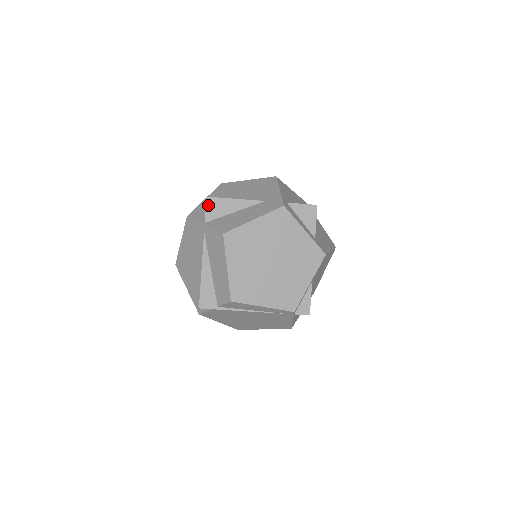
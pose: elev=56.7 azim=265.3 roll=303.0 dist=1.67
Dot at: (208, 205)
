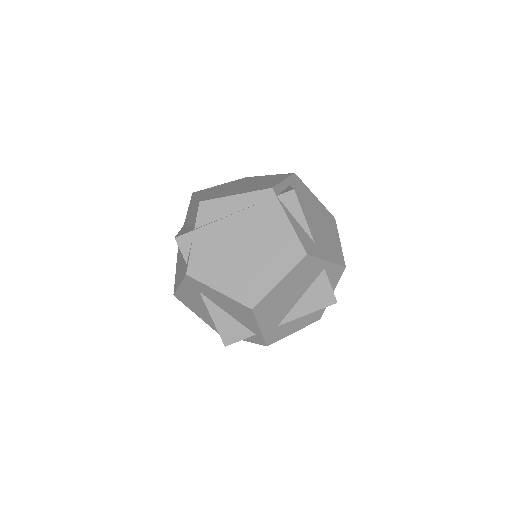
Dot at: occluded
